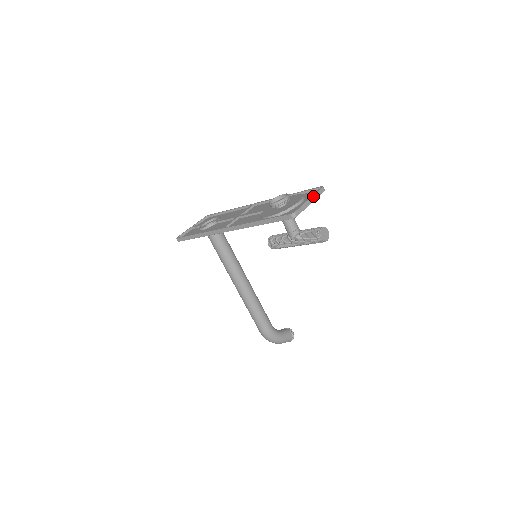
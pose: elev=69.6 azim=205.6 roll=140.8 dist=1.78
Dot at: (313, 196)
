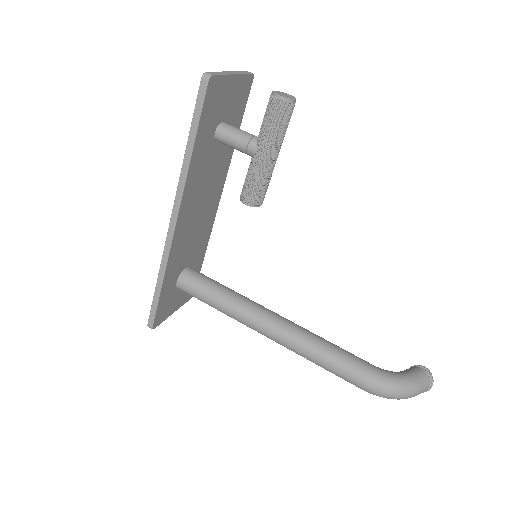
Dot at: (233, 72)
